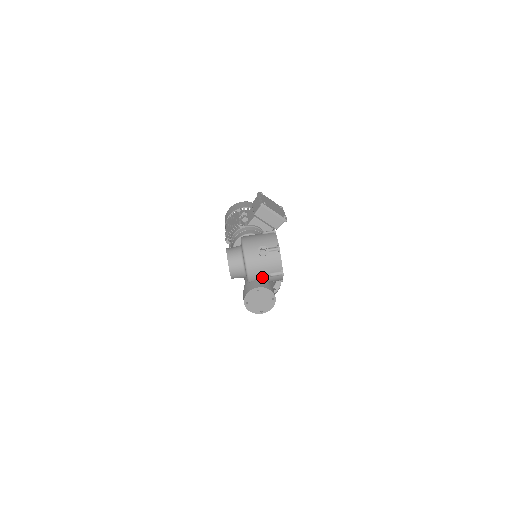
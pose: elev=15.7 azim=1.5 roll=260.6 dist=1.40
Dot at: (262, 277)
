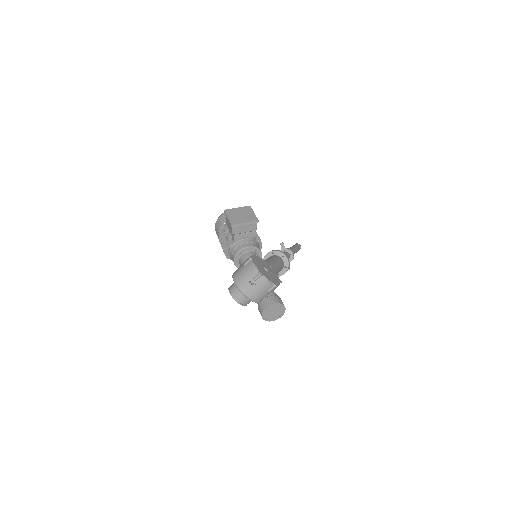
Dot at: (264, 296)
